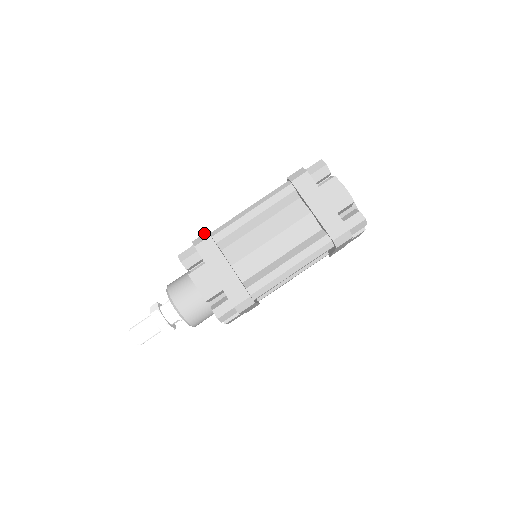
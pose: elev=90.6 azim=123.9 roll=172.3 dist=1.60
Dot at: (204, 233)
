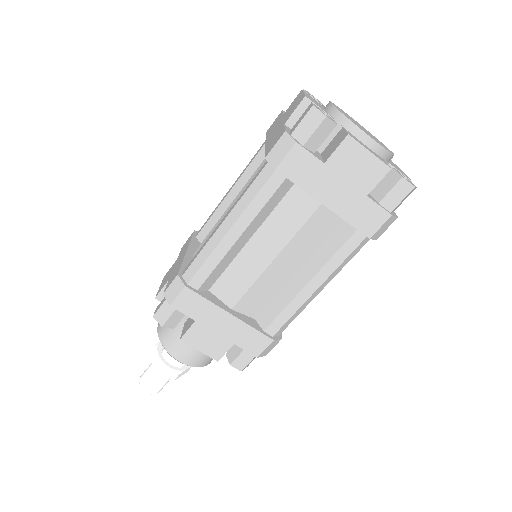
Dot at: (174, 279)
